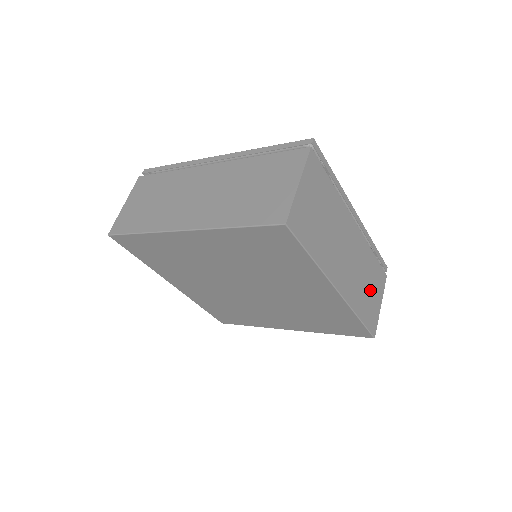
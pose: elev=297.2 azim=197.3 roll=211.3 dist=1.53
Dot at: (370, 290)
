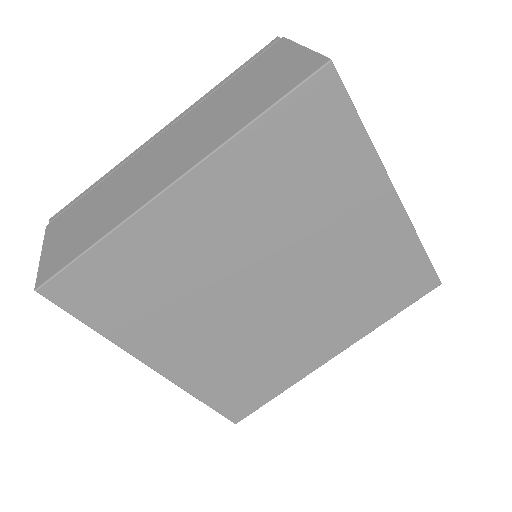
Dot at: occluded
